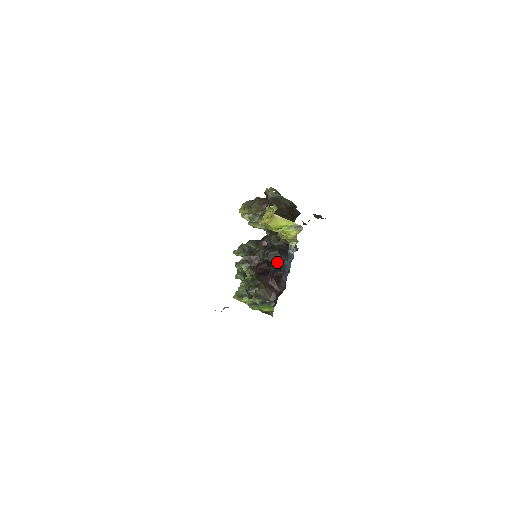
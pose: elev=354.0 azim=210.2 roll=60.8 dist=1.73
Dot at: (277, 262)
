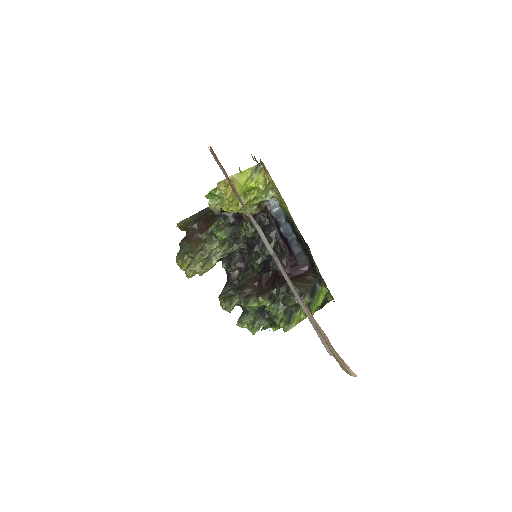
Dot at: (273, 247)
